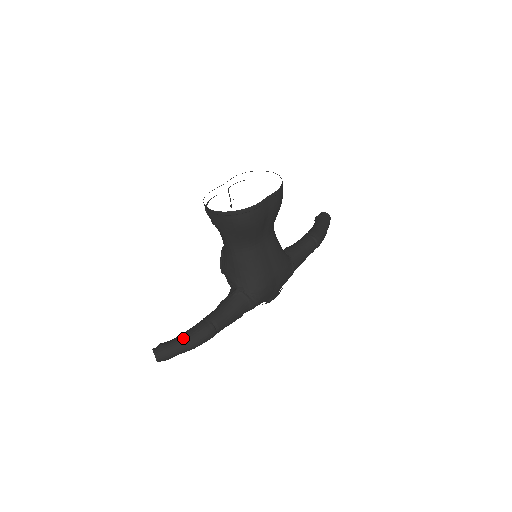
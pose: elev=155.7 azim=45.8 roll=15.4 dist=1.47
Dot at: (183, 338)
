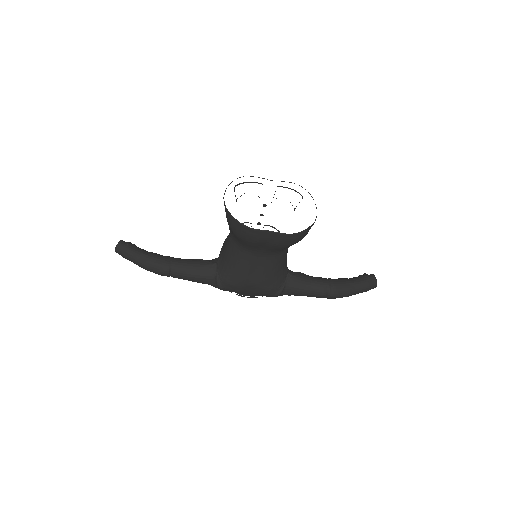
Dot at: (143, 256)
